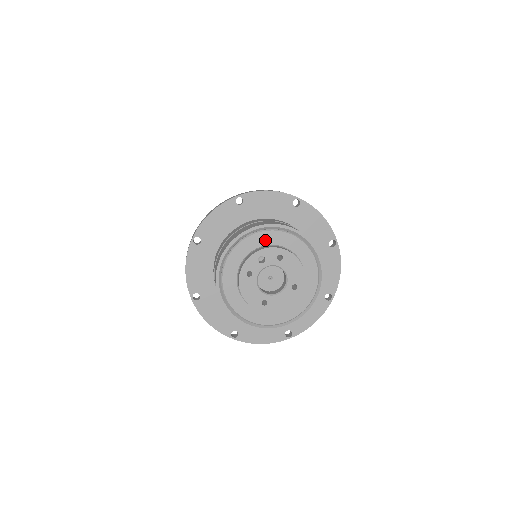
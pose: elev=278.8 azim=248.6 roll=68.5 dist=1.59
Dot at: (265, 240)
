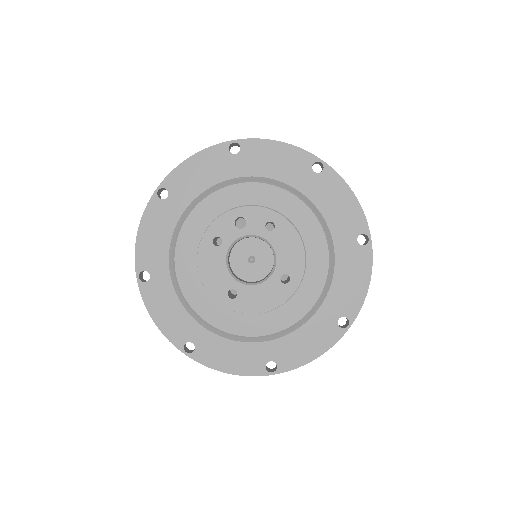
Dot at: (253, 196)
